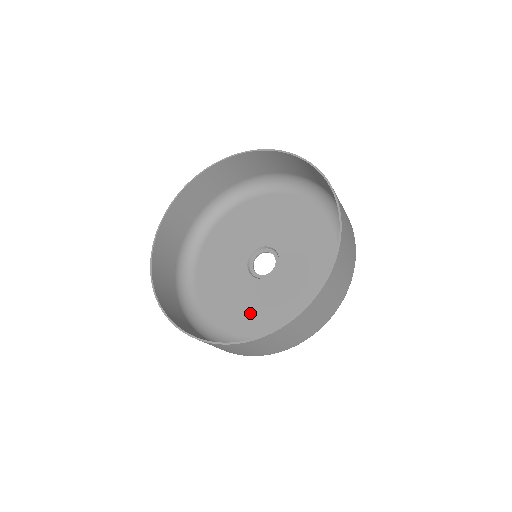
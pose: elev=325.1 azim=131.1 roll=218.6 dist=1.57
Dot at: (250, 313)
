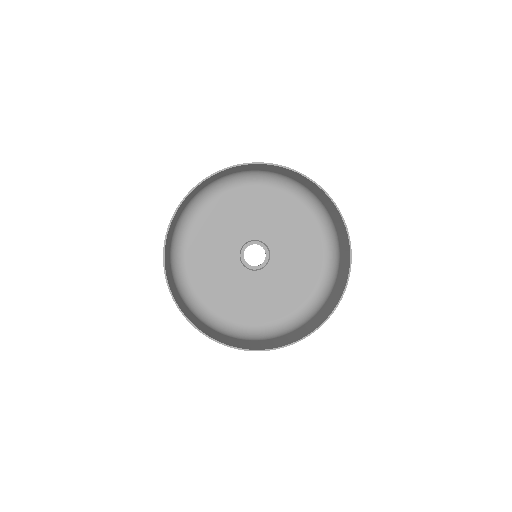
Dot at: (277, 296)
